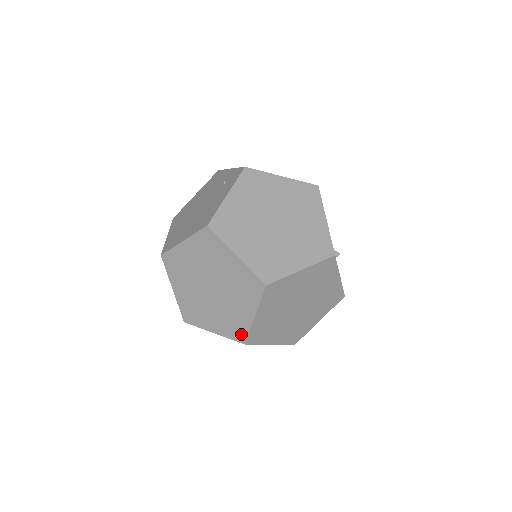
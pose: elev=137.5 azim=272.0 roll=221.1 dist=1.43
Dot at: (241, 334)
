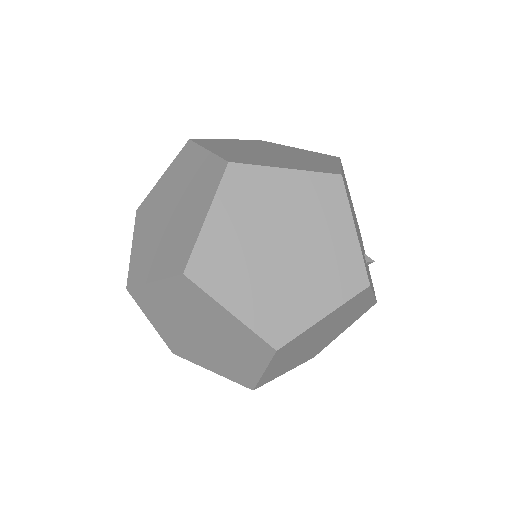
Dot at: (183, 259)
